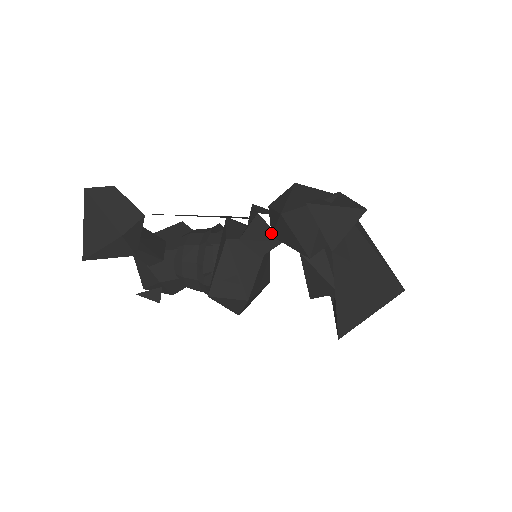
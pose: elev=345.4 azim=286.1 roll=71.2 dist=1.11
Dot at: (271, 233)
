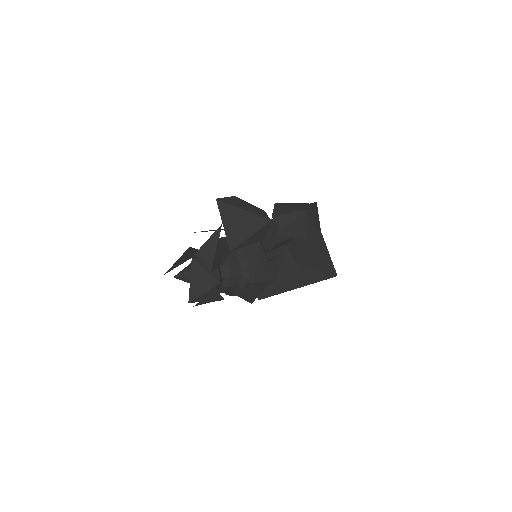
Dot at: (278, 232)
